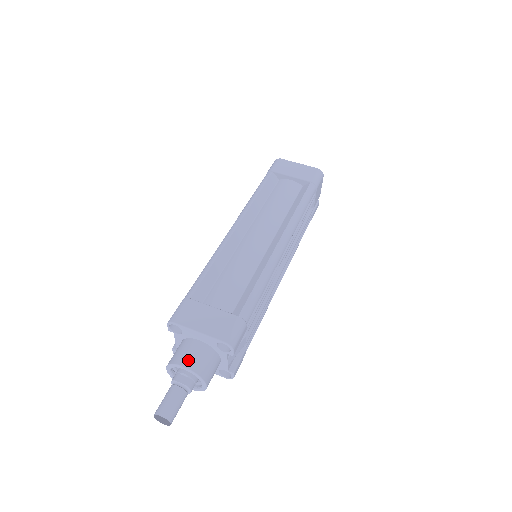
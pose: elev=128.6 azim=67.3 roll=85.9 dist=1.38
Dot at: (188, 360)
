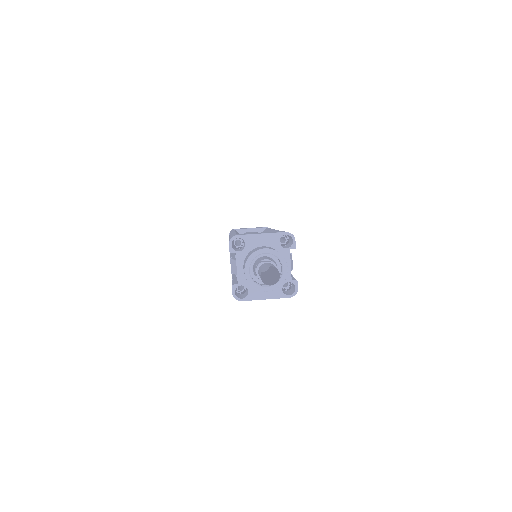
Dot at: (264, 248)
